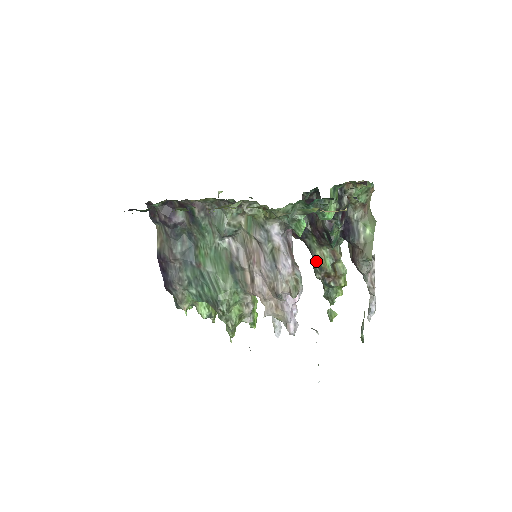
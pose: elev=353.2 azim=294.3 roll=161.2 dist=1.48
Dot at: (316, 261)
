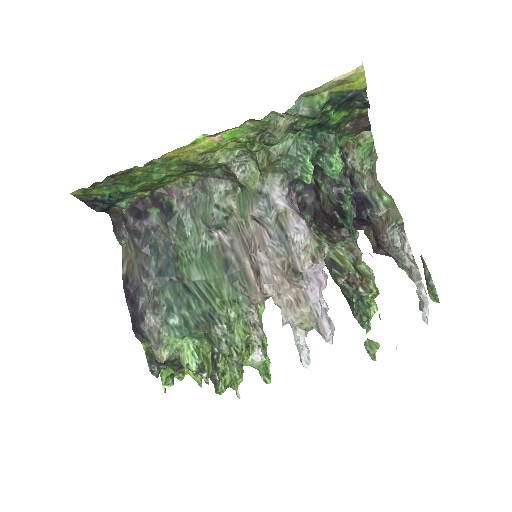
Dot at: (332, 264)
